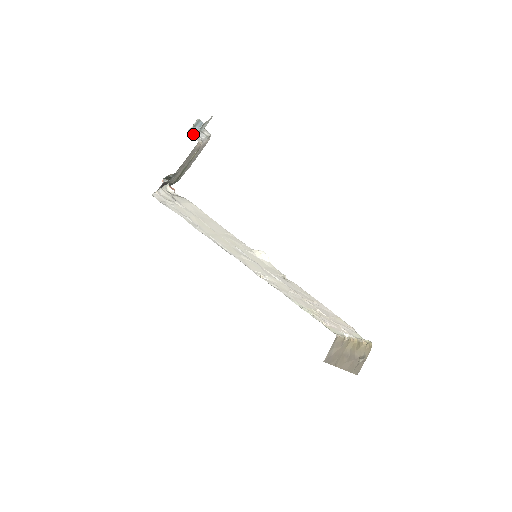
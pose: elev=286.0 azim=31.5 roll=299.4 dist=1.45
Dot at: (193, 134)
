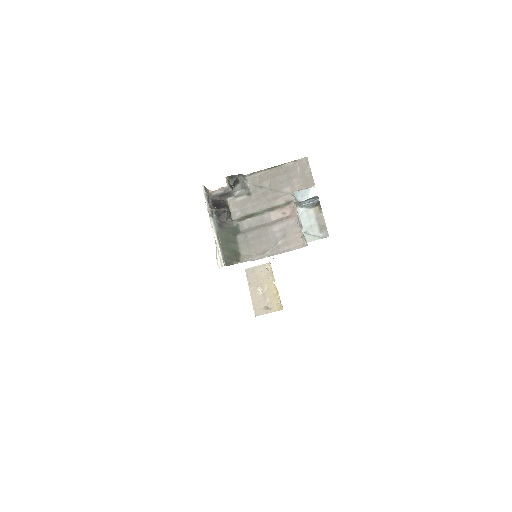
Dot at: (296, 204)
